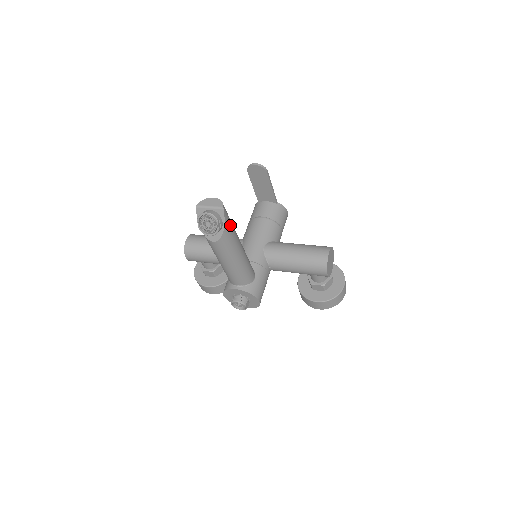
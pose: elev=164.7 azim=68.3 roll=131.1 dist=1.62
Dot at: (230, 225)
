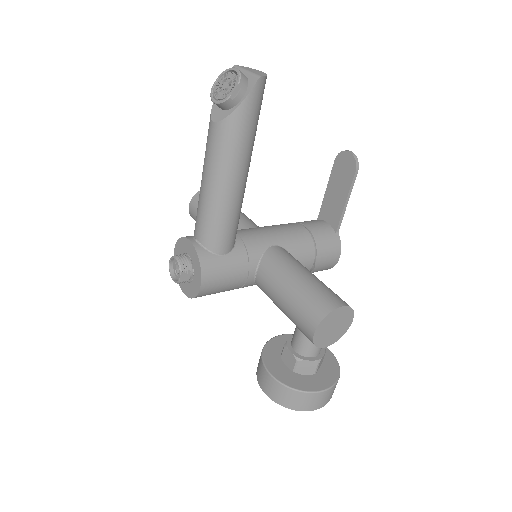
Dot at: (250, 118)
